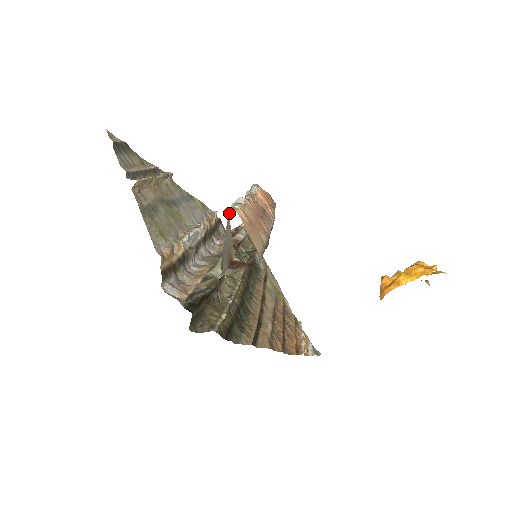
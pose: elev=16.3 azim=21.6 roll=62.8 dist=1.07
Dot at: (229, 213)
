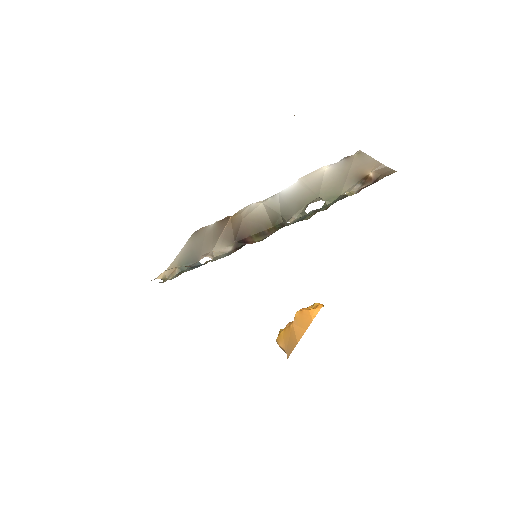
Dot at: (349, 156)
